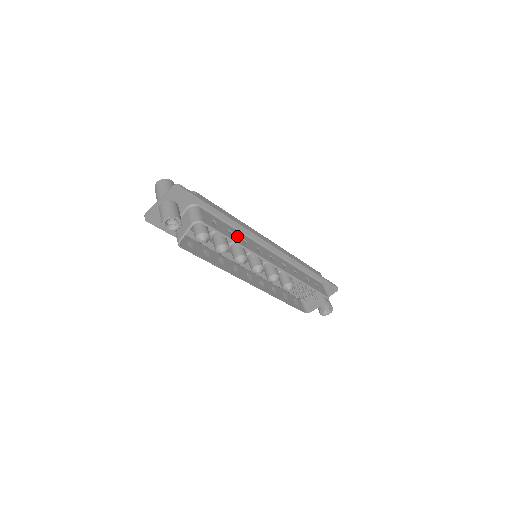
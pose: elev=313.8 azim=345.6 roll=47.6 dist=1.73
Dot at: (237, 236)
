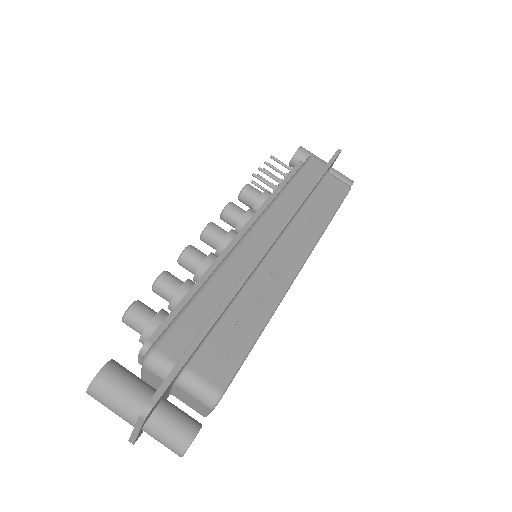
Dot at: (249, 312)
